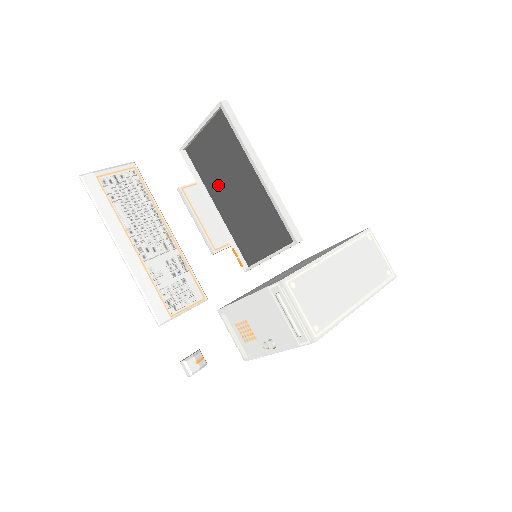
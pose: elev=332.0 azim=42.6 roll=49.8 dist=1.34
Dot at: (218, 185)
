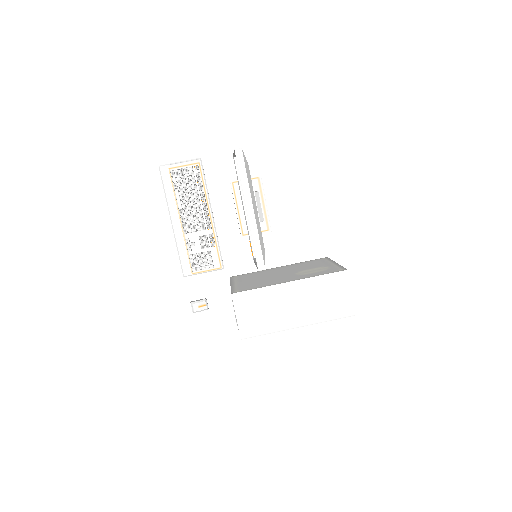
Dot at: occluded
